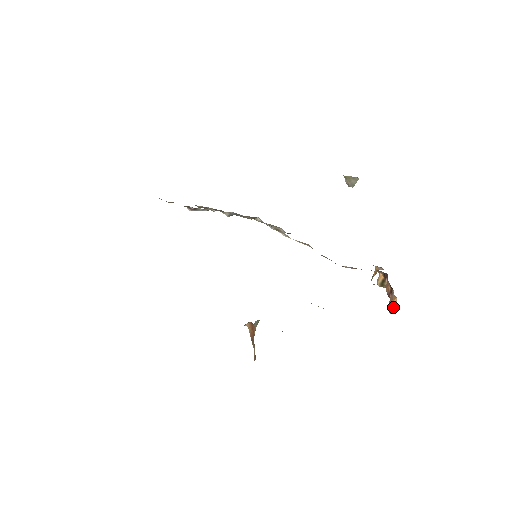
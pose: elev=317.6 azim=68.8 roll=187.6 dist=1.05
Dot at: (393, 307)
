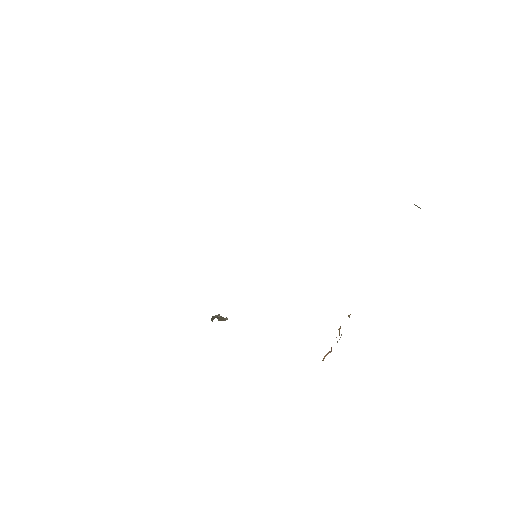
Dot at: occluded
